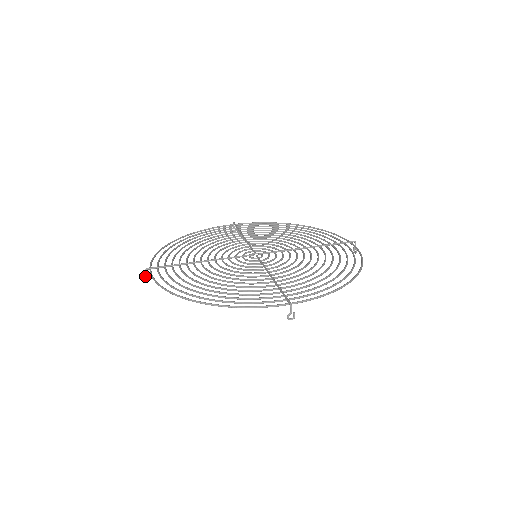
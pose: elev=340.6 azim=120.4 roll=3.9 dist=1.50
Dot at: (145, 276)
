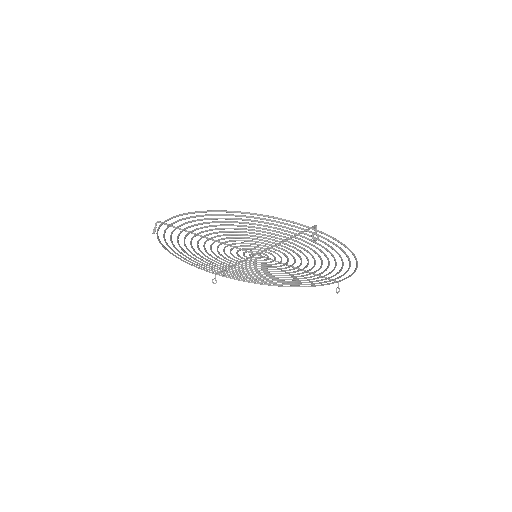
Dot at: (154, 228)
